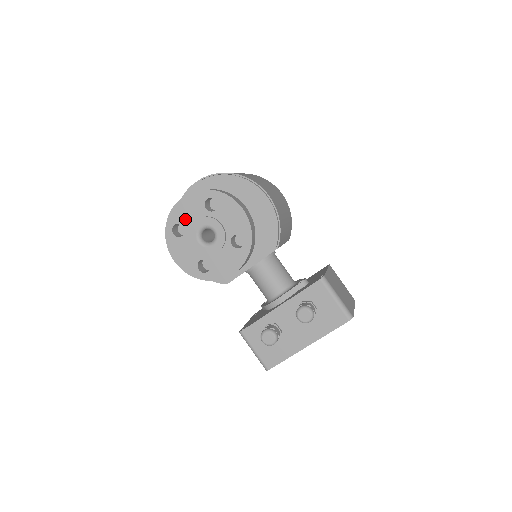
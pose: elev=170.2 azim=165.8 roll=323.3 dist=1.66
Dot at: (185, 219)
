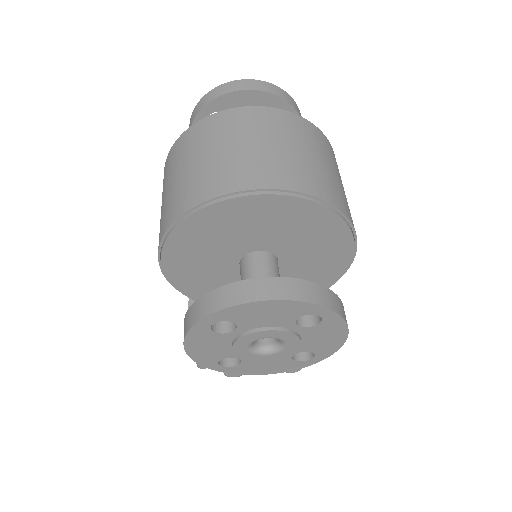
Dot at: (248, 321)
